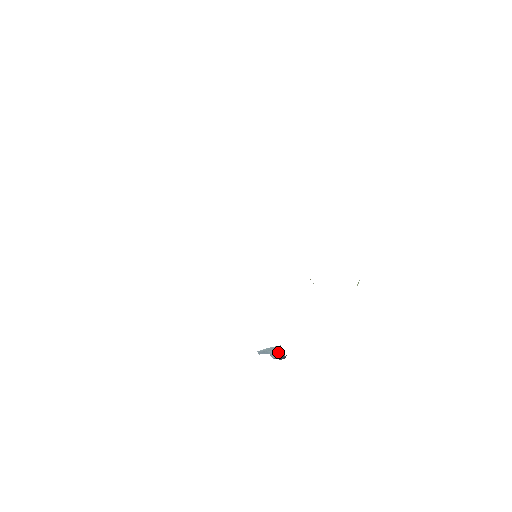
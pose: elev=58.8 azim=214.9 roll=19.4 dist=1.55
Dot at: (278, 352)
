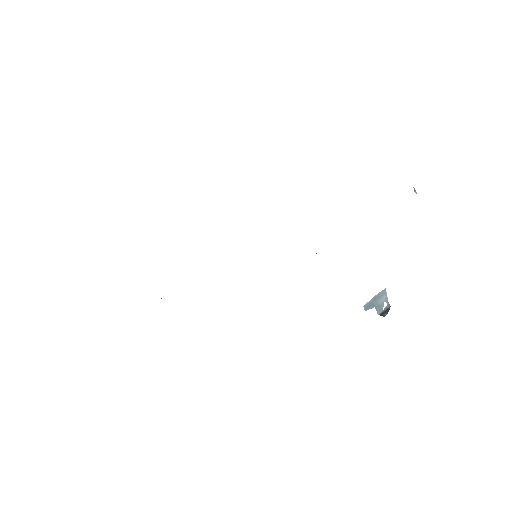
Dot at: (383, 301)
